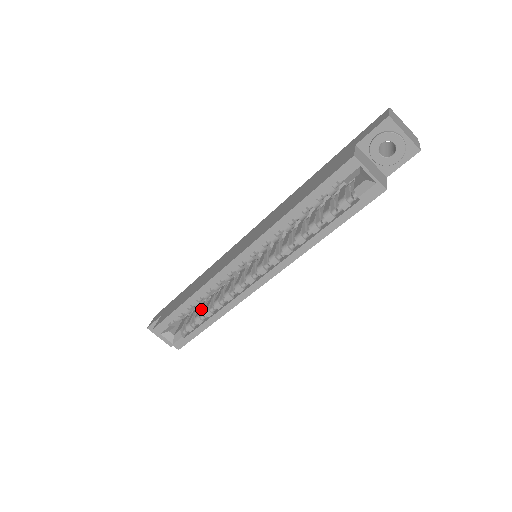
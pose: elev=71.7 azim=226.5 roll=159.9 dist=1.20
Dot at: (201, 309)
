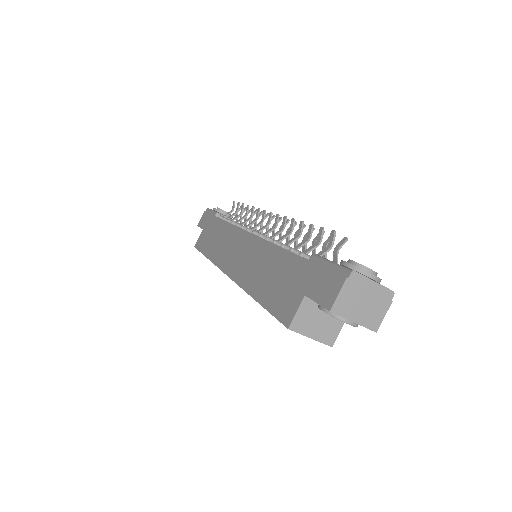
Dot at: occluded
